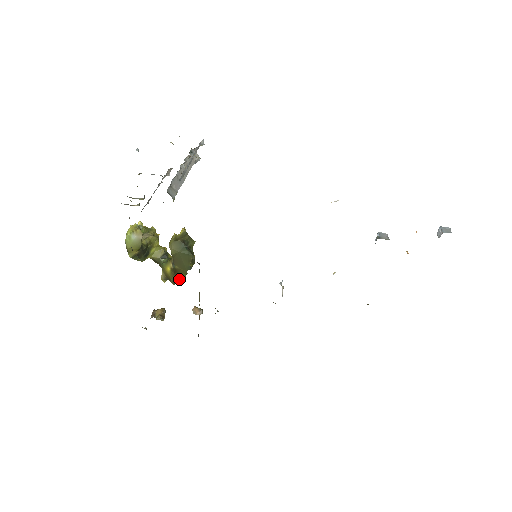
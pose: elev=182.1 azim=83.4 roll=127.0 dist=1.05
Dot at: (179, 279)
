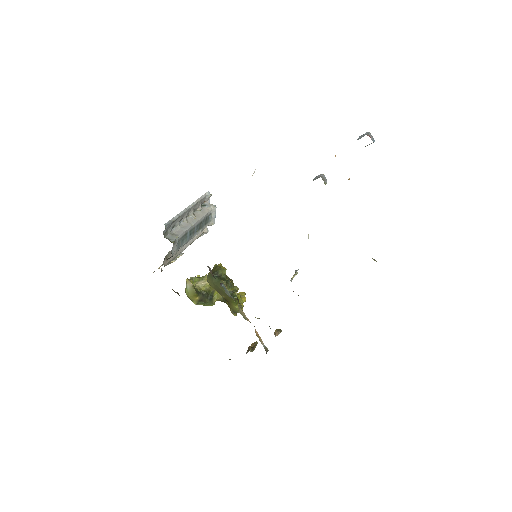
Dot at: (234, 307)
